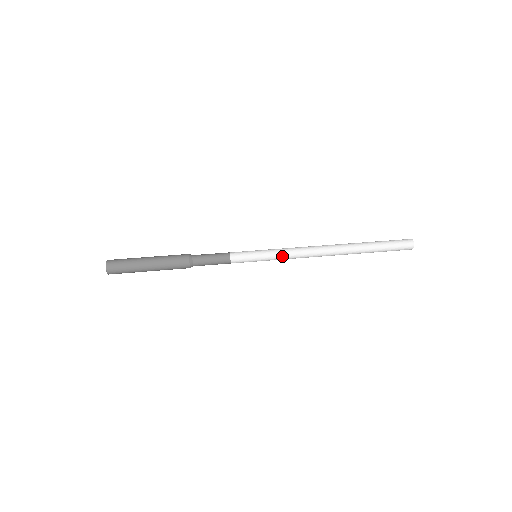
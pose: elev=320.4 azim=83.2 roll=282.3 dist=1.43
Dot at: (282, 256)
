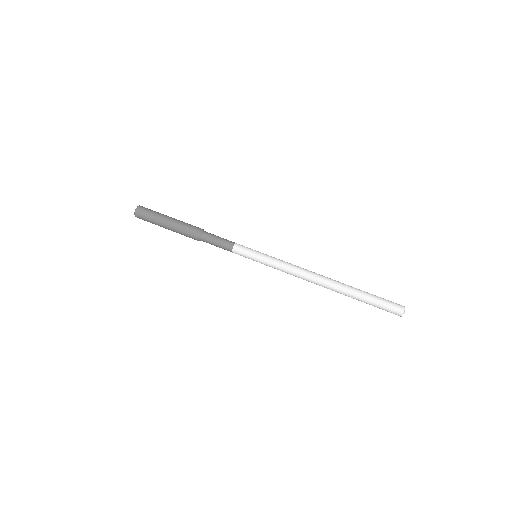
Dot at: occluded
